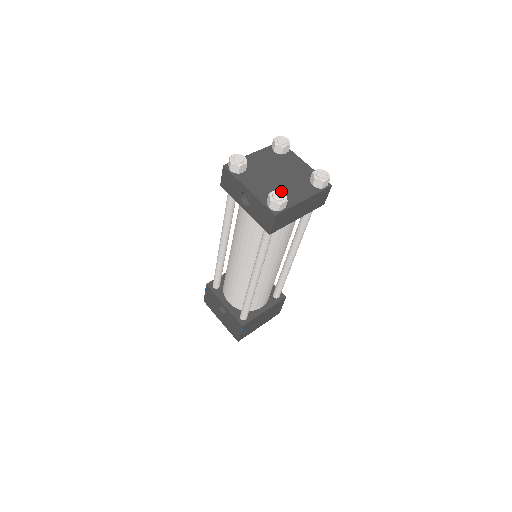
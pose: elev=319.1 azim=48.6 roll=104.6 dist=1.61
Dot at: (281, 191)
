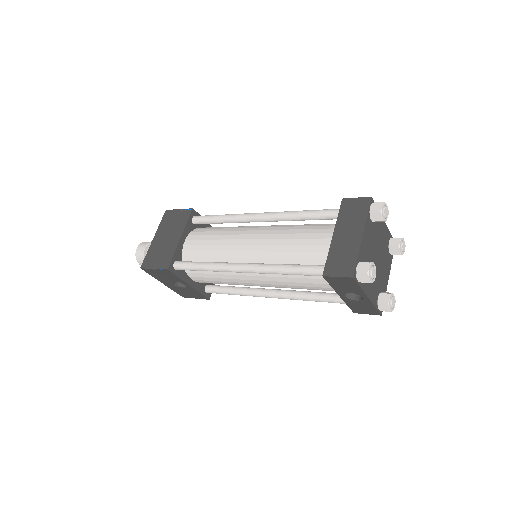
Dot at: occluded
